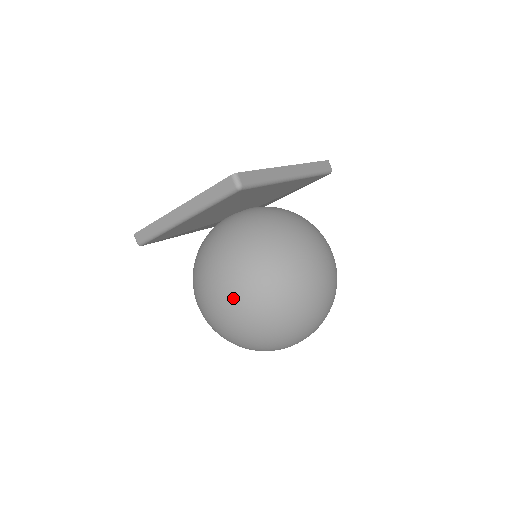
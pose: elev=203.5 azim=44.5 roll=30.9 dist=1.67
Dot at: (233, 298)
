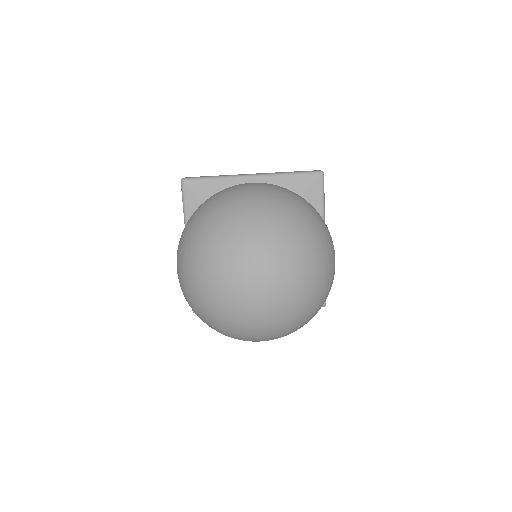
Dot at: (273, 185)
